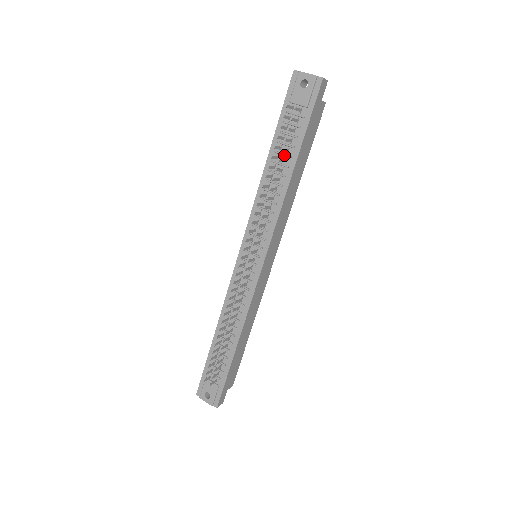
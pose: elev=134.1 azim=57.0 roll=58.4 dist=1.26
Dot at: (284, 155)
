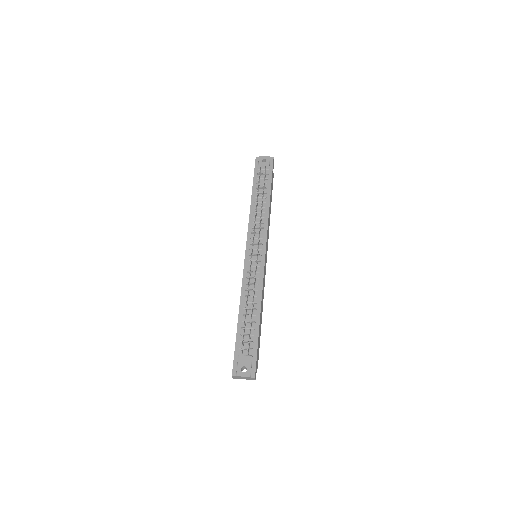
Dot at: (262, 192)
